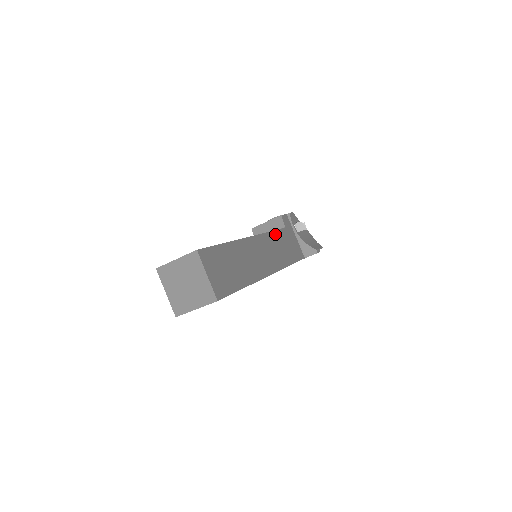
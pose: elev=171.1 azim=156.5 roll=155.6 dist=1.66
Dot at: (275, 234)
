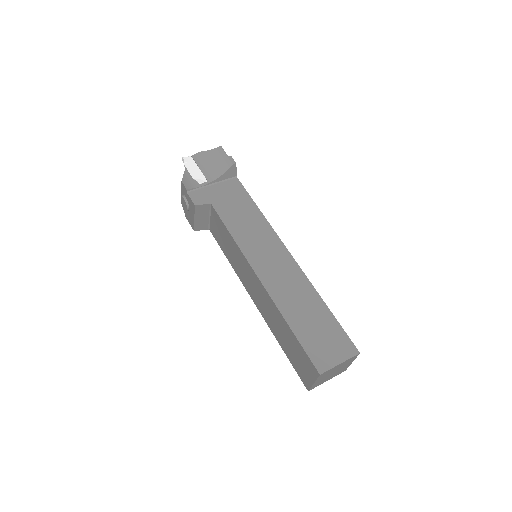
Dot at: (231, 229)
